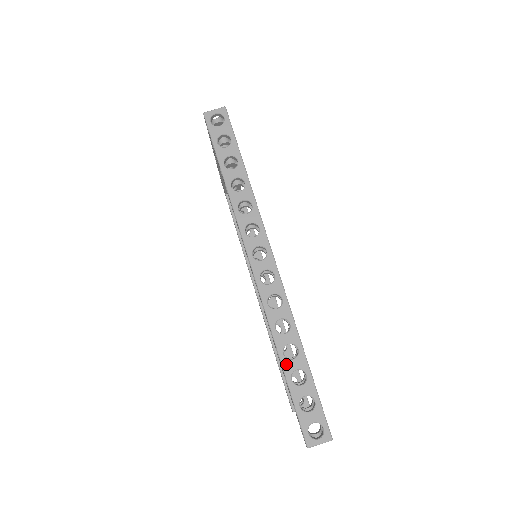
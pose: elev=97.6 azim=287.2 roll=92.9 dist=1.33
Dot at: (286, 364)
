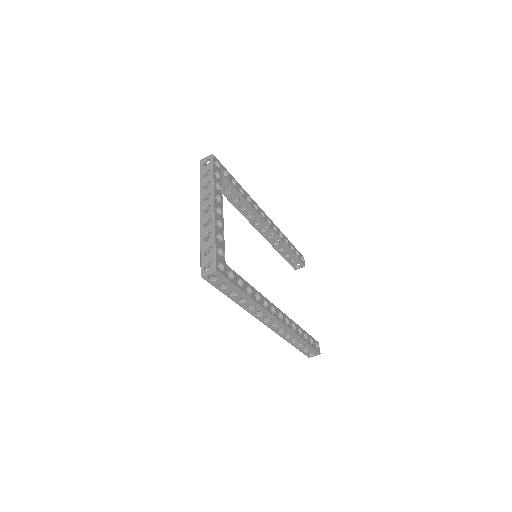
Dot at: (293, 344)
